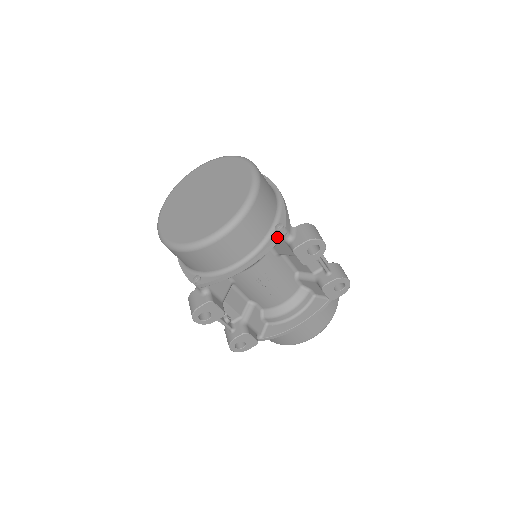
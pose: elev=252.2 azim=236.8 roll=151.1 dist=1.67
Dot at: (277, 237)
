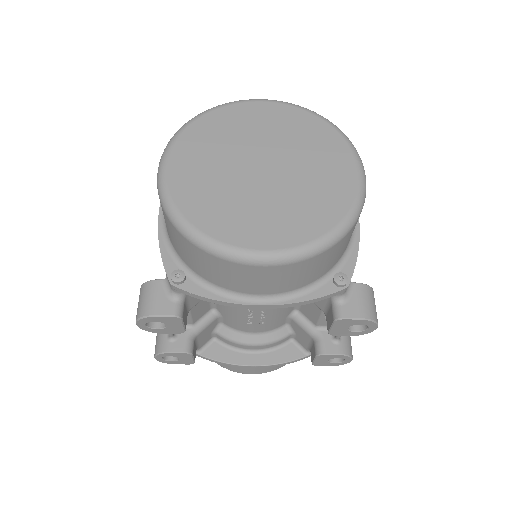
Dot at: (331, 293)
